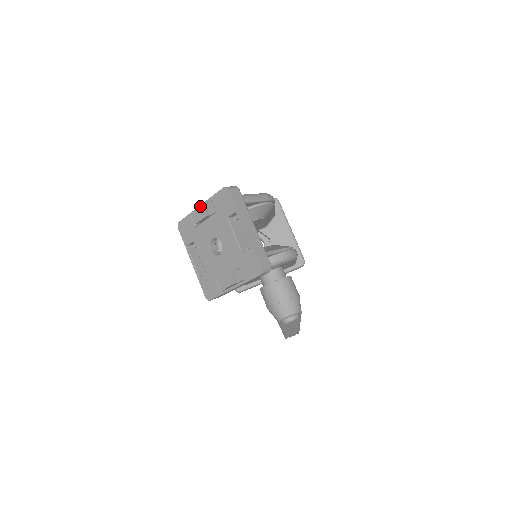
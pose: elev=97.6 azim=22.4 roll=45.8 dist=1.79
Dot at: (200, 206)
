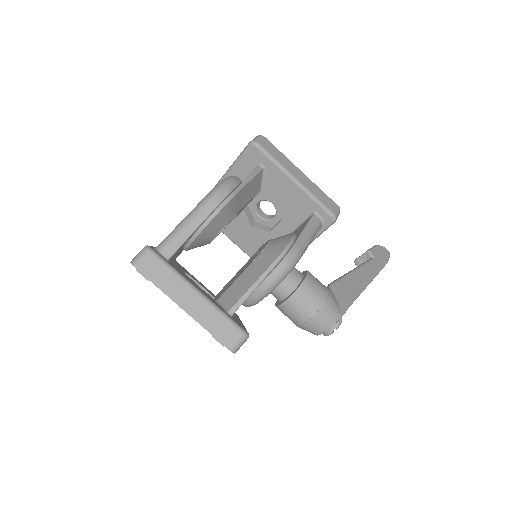
Dot at: occluded
